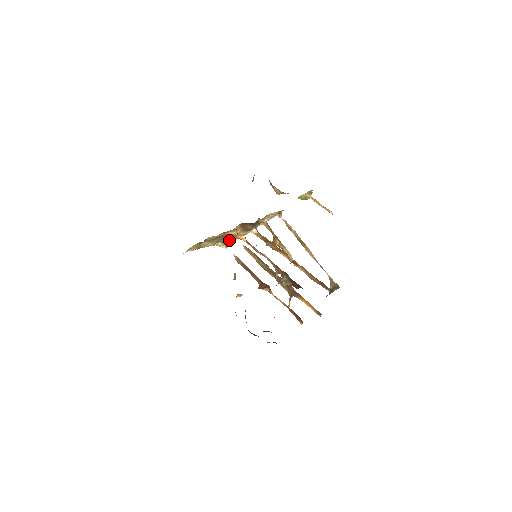
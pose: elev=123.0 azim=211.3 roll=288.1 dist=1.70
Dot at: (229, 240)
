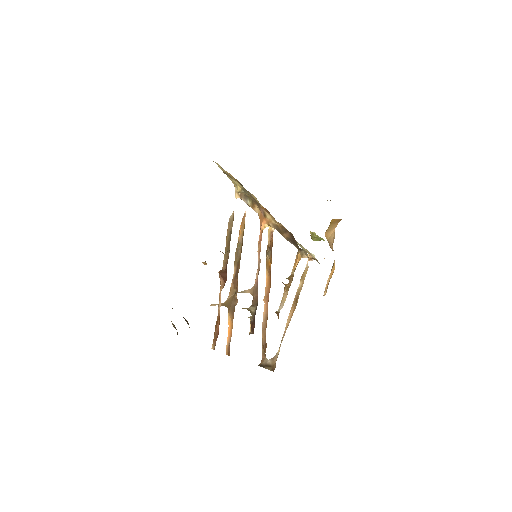
Dot at: (251, 205)
